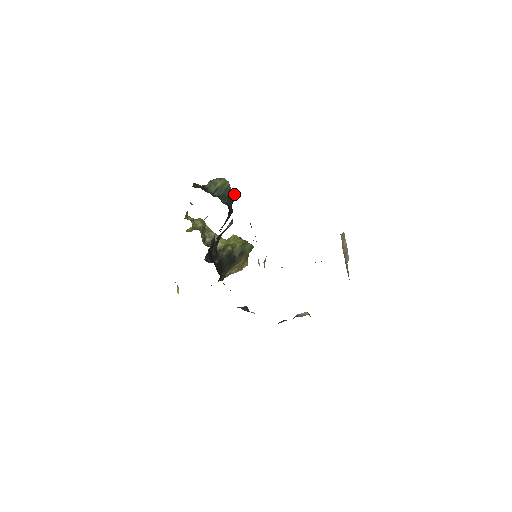
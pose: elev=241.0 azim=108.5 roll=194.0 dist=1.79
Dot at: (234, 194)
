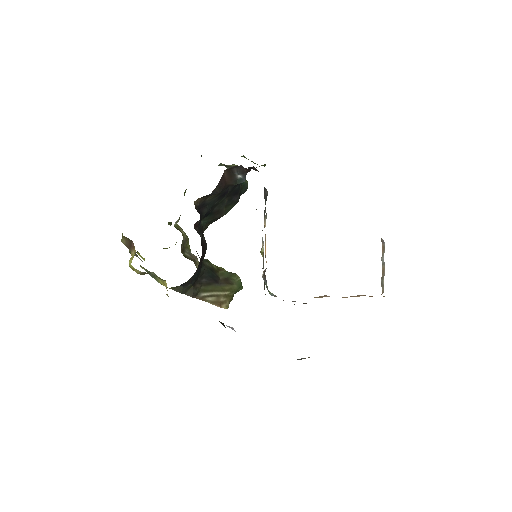
Dot at: (246, 185)
